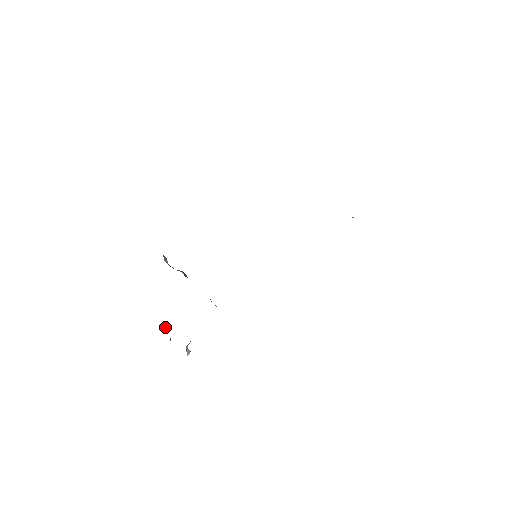
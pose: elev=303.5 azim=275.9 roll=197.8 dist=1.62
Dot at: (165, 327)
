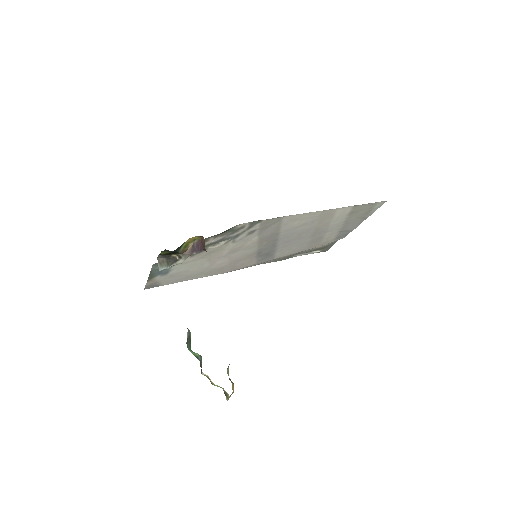
Dot at: (189, 337)
